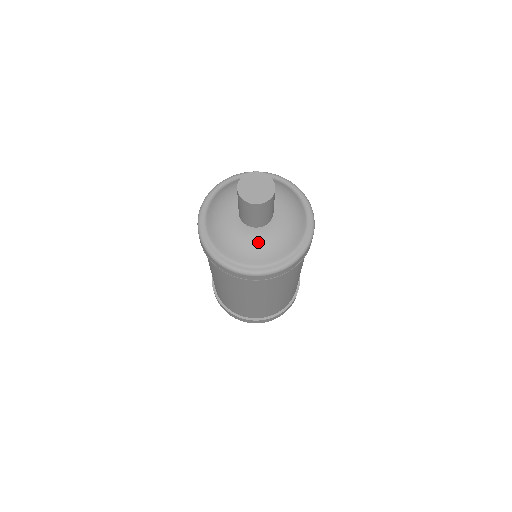
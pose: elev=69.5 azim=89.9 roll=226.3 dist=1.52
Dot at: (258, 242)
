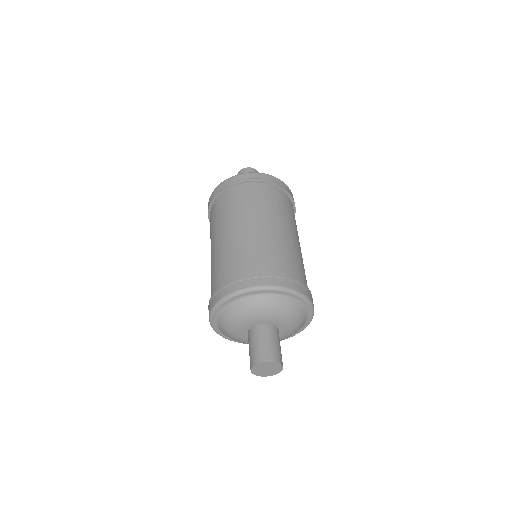
Dot at: (248, 343)
